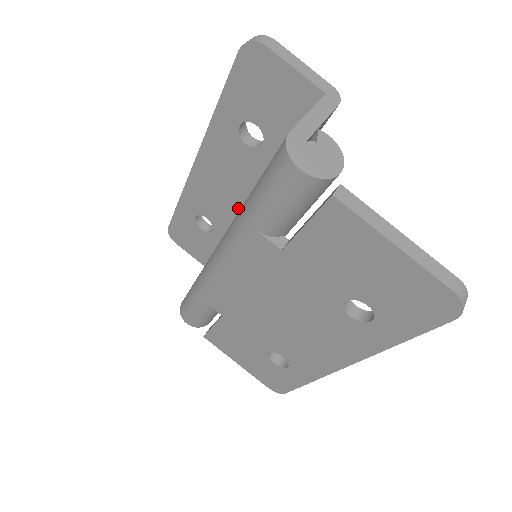
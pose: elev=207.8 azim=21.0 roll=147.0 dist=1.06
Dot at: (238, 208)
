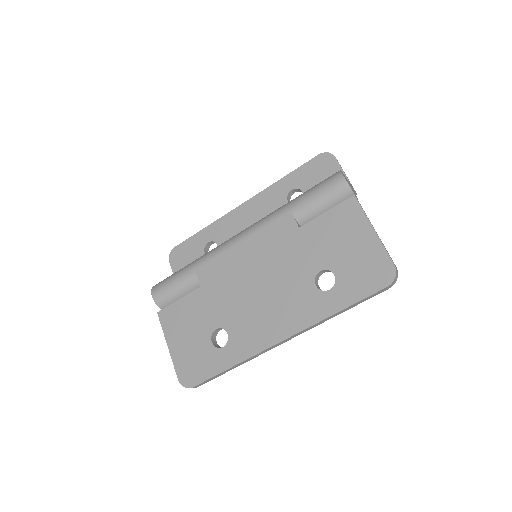
Dot at: occluded
